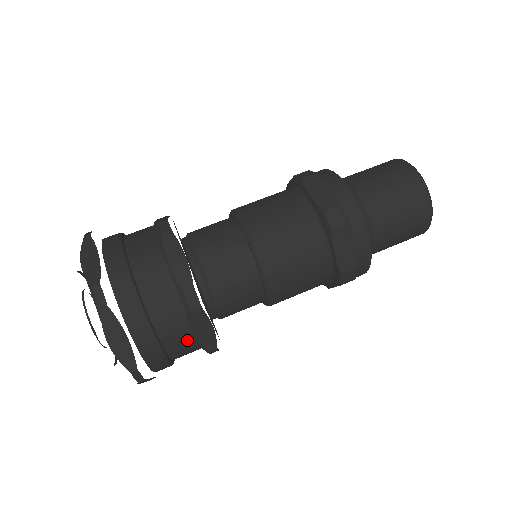
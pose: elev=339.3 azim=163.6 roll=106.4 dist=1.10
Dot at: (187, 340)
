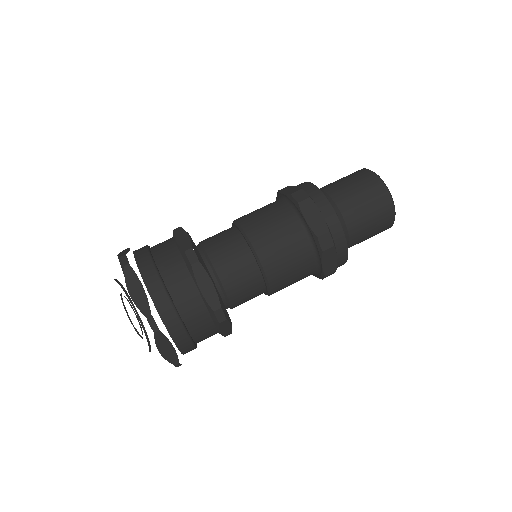
Dot at: (194, 299)
